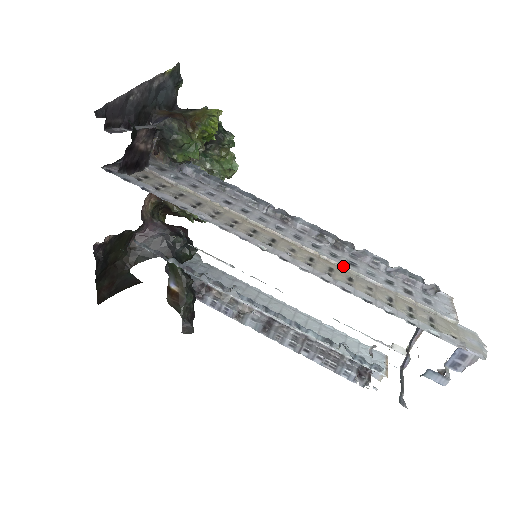
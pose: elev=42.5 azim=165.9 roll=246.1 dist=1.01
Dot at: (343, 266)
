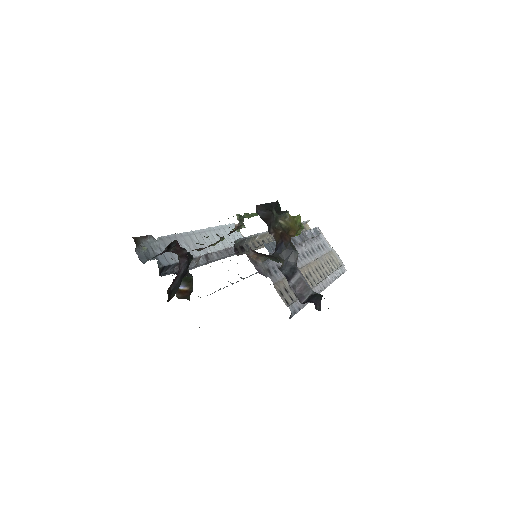
Dot at: (317, 259)
